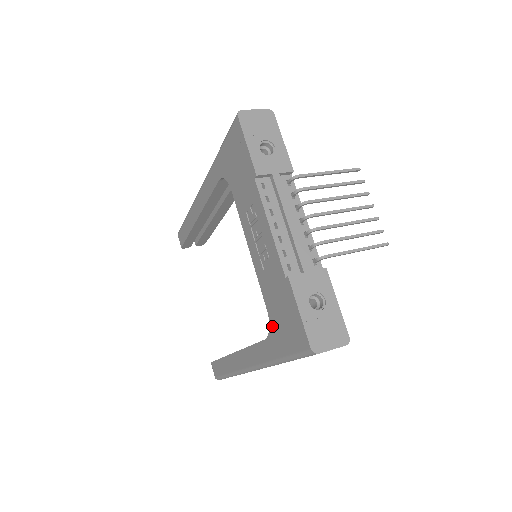
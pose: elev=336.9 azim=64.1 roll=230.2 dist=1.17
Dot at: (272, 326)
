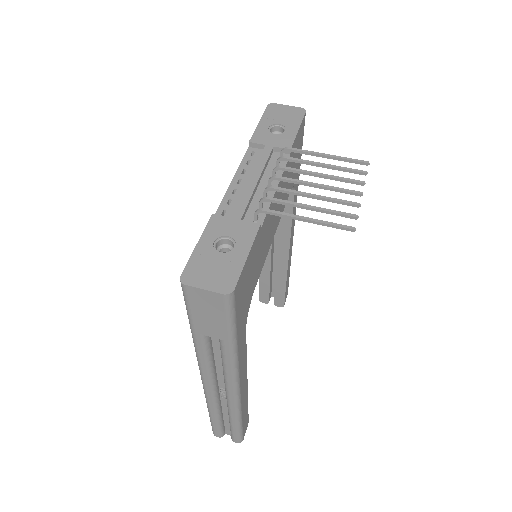
Dot at: occluded
